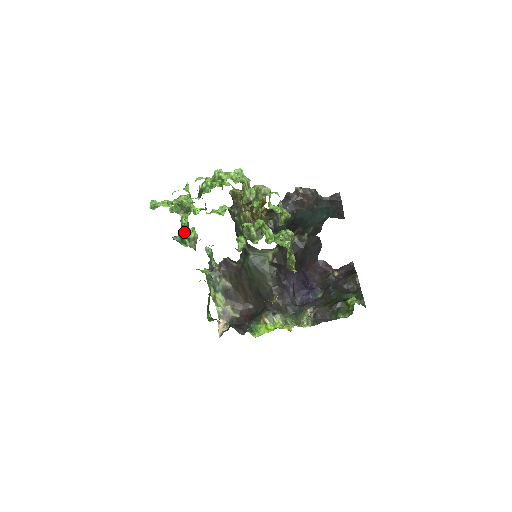
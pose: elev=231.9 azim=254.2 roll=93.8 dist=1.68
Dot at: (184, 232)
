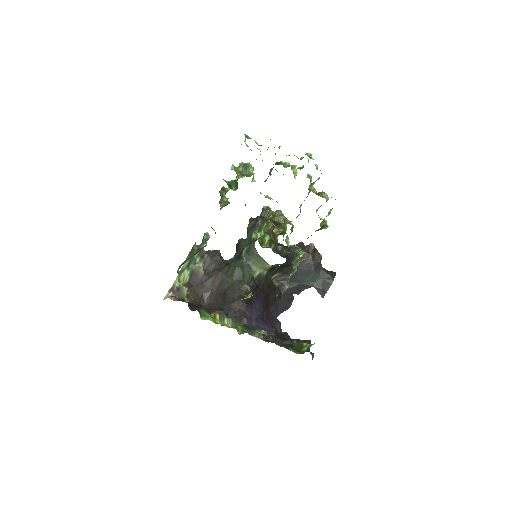
Dot at: (235, 182)
